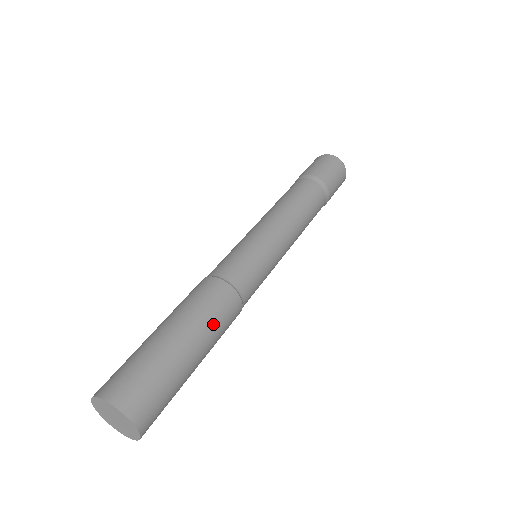
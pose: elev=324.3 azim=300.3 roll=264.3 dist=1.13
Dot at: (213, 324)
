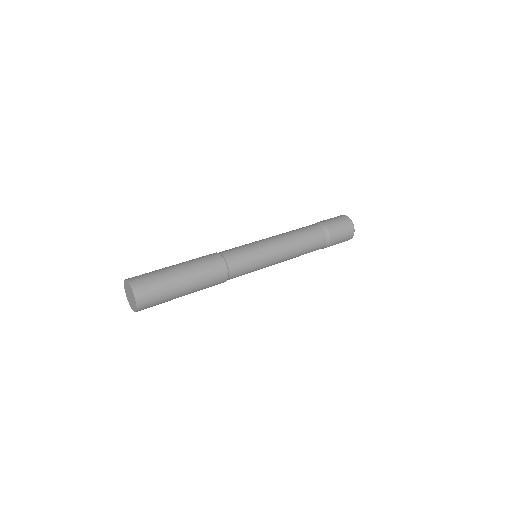
Dot at: (203, 274)
